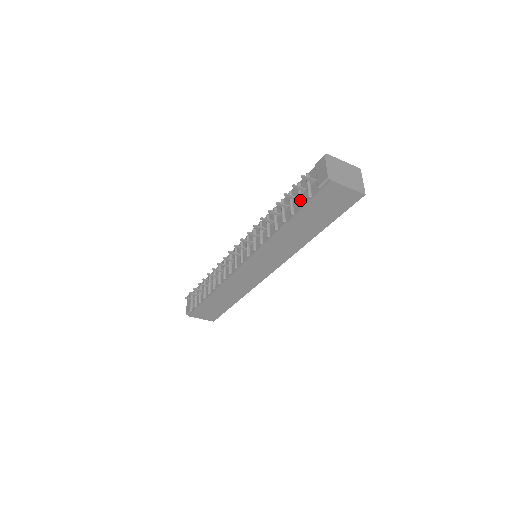
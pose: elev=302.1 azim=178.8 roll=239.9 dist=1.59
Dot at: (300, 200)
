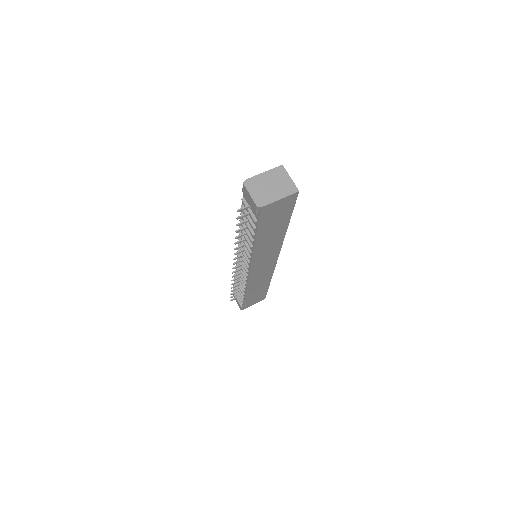
Dot at: (251, 224)
